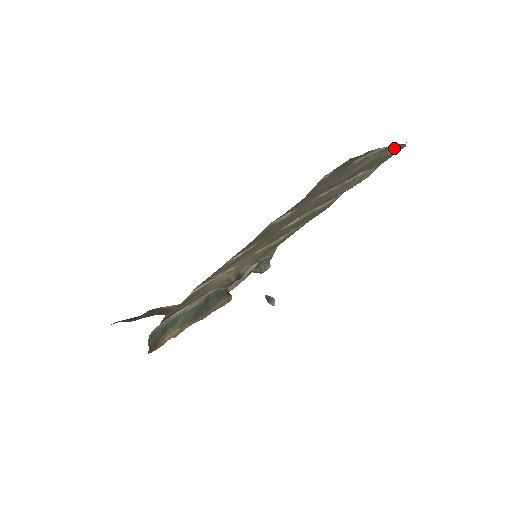
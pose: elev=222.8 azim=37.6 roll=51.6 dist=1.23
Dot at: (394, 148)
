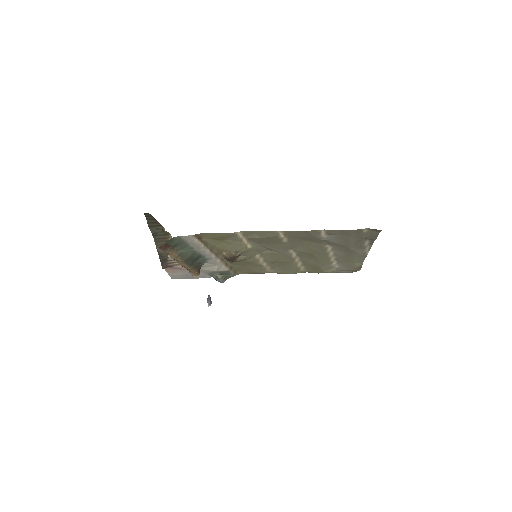
Dot at: (360, 264)
